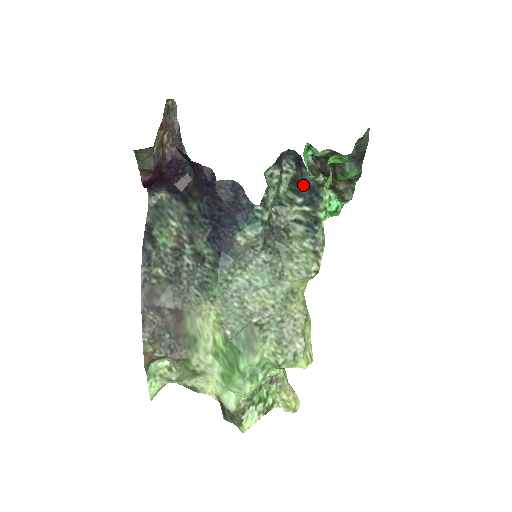
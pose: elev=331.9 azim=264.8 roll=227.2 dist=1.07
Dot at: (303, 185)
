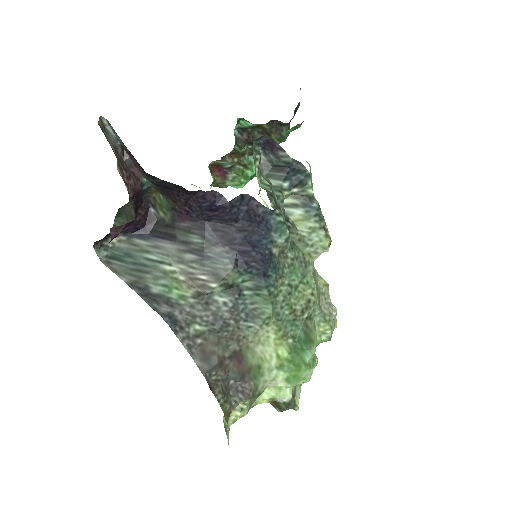
Dot at: (284, 168)
